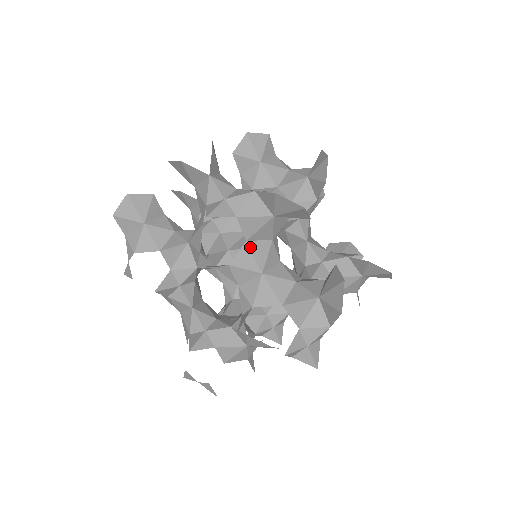
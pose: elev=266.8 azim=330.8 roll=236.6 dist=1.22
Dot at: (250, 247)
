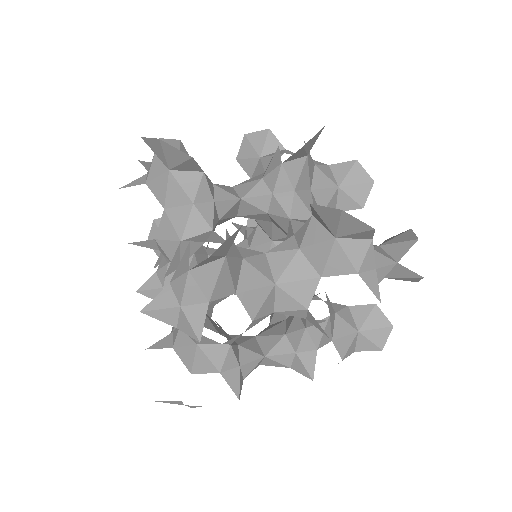
Dot at: (168, 215)
